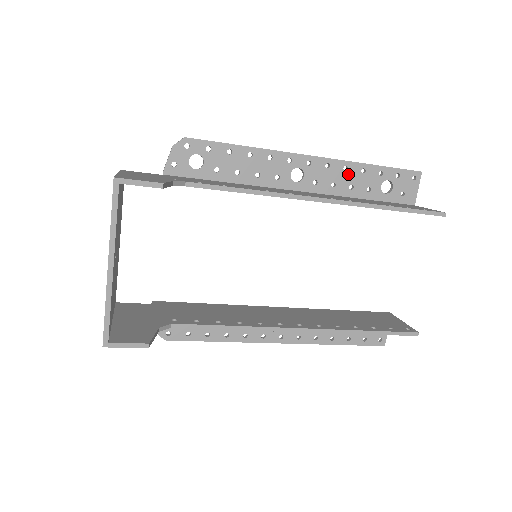
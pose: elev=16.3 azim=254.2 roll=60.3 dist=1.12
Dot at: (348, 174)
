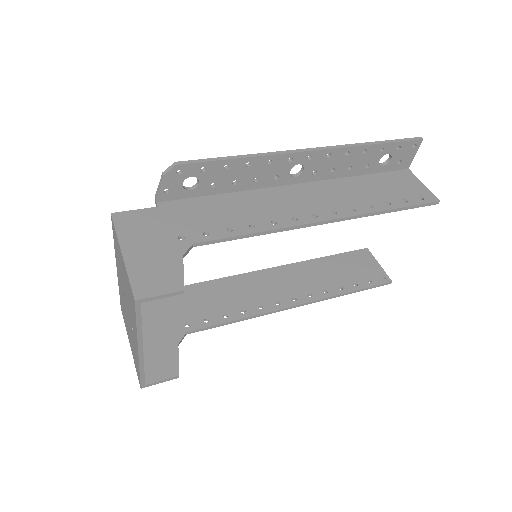
Dot at: (349, 158)
